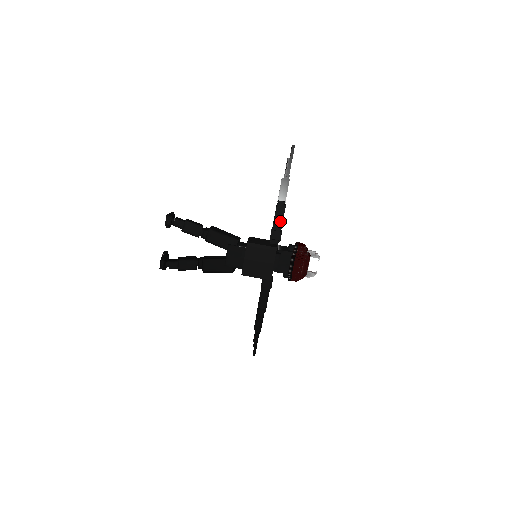
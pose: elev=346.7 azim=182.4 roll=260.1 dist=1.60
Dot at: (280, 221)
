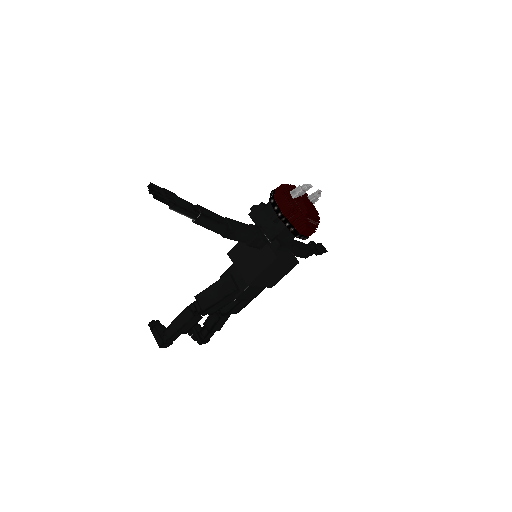
Dot at: (244, 235)
